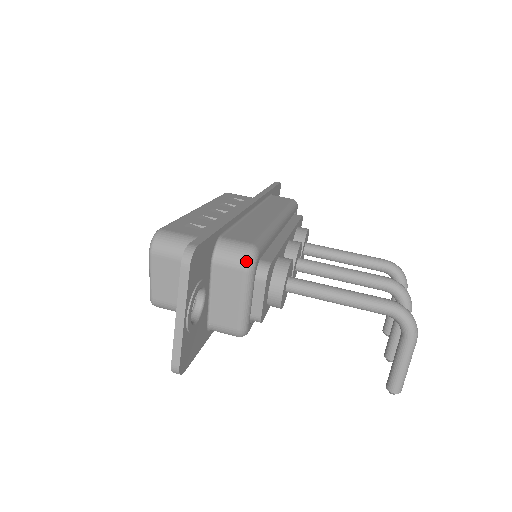
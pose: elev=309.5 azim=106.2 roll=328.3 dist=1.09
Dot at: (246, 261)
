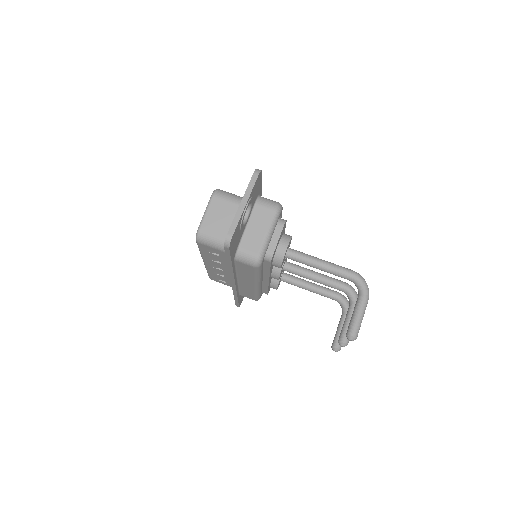
Dot at: (277, 205)
